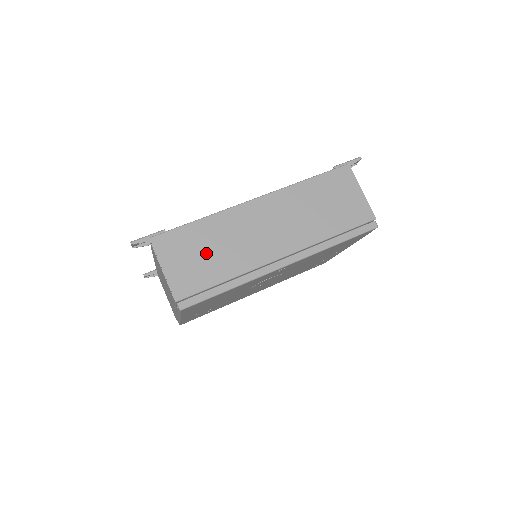
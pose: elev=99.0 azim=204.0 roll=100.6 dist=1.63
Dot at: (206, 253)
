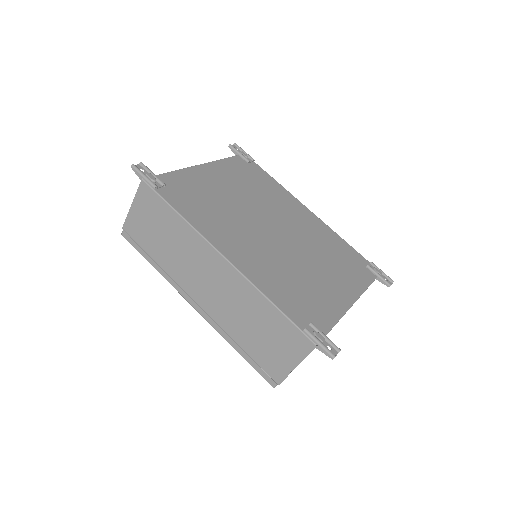
Dot at: (161, 234)
